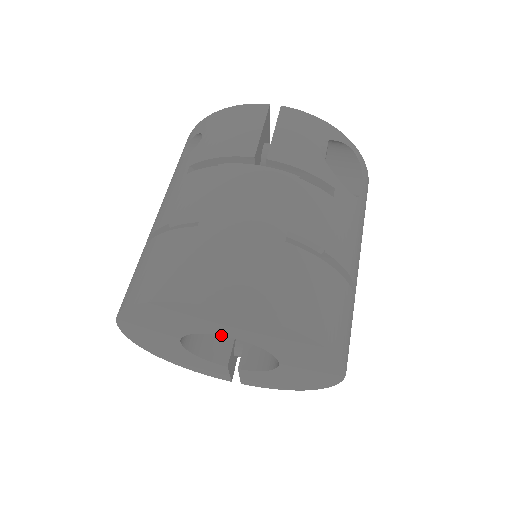
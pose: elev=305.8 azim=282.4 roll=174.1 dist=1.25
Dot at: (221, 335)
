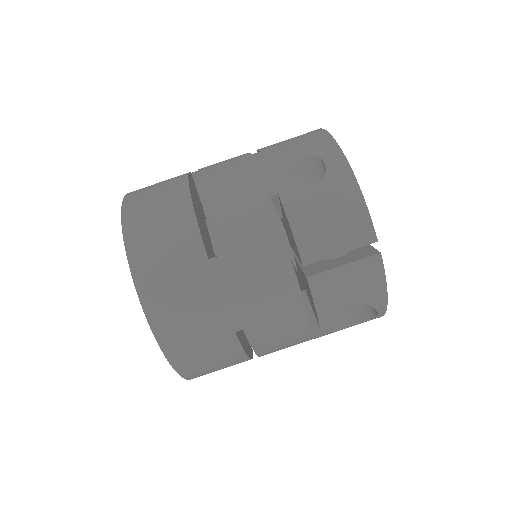
Dot at: occluded
